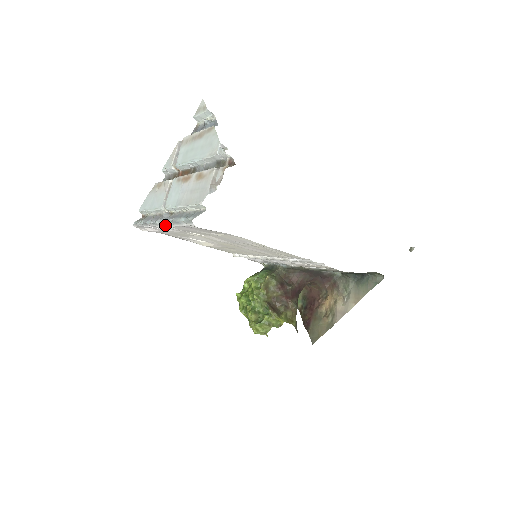
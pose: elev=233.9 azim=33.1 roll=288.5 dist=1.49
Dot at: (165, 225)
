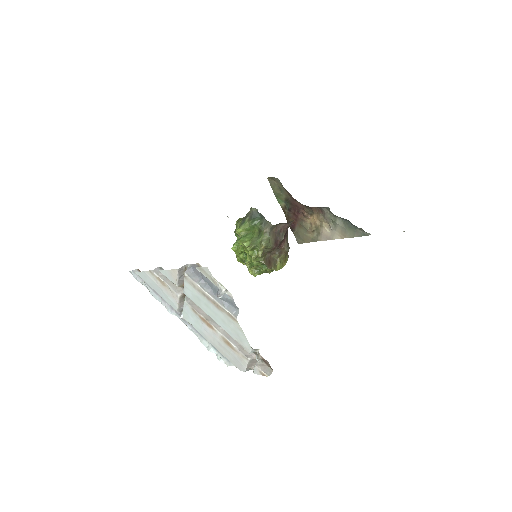
Dot at: (186, 325)
